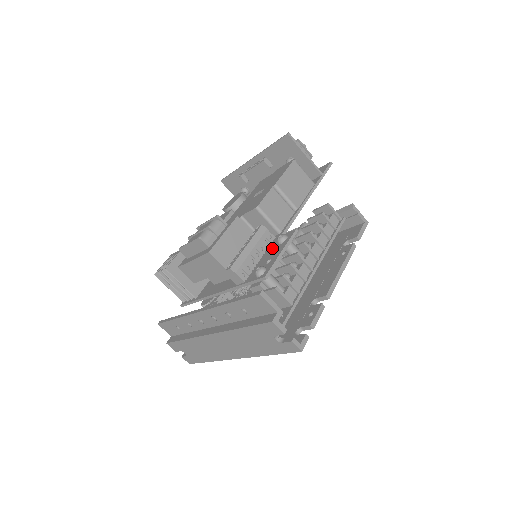
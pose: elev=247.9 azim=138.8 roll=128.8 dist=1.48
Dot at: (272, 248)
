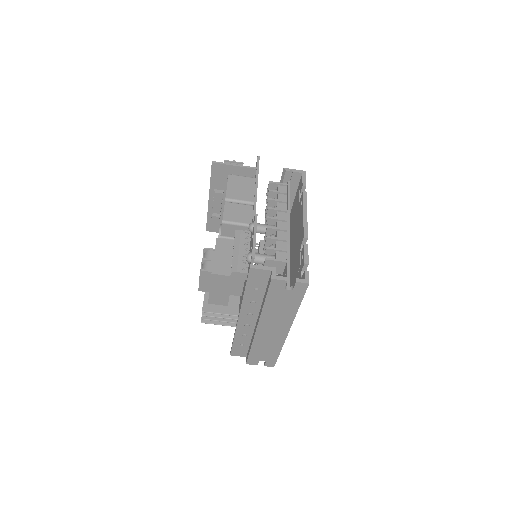
Dot at: (251, 239)
